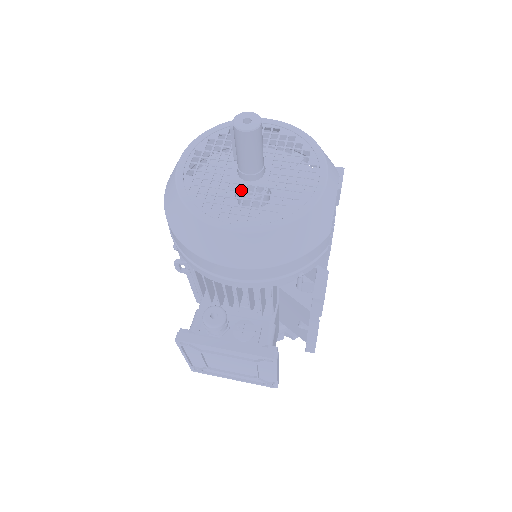
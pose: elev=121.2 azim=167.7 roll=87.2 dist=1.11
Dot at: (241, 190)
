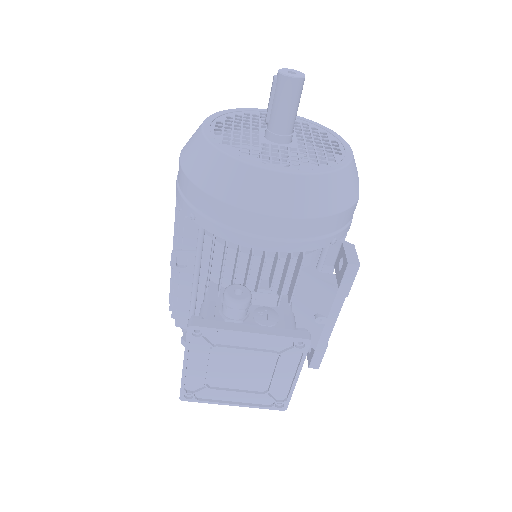
Dot at: (275, 148)
